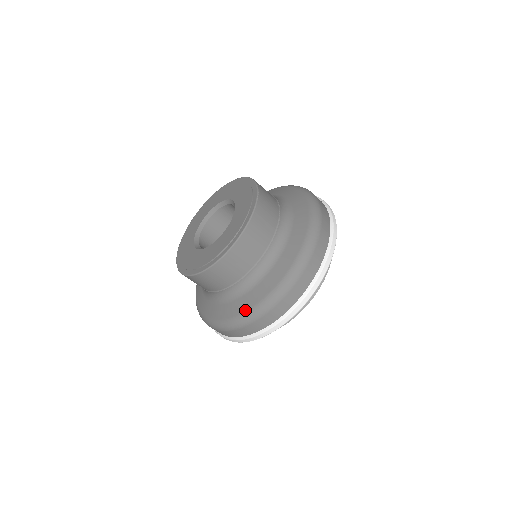
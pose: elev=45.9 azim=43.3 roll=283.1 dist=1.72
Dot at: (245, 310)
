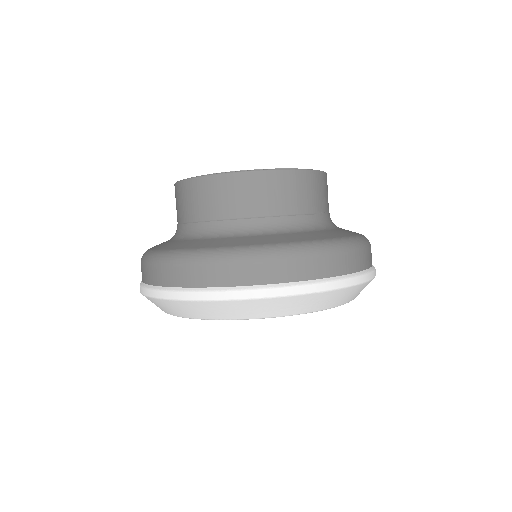
Dot at: (194, 247)
